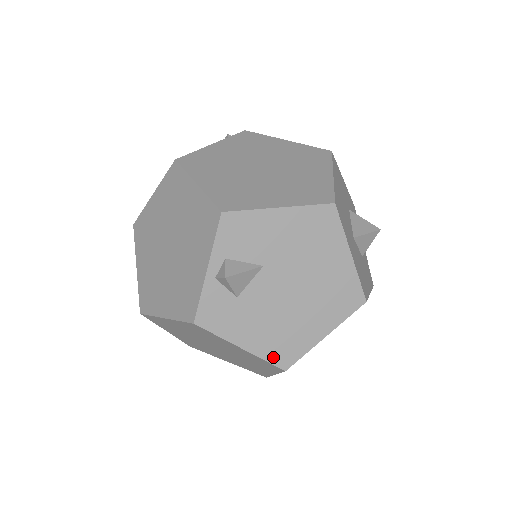
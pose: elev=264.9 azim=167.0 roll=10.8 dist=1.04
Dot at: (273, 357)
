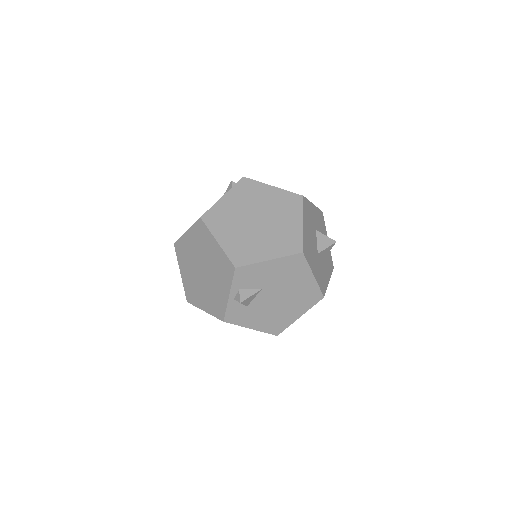
Dot at: (270, 331)
